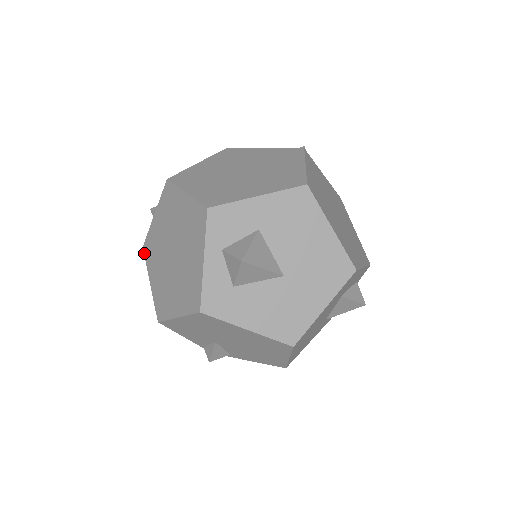
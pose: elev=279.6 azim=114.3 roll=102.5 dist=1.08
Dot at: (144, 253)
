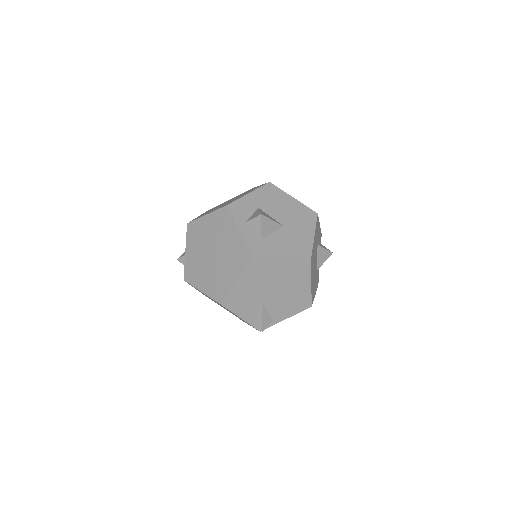
Dot at: (187, 282)
